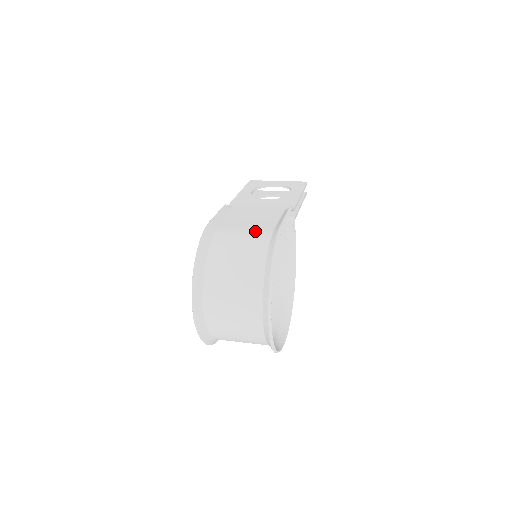
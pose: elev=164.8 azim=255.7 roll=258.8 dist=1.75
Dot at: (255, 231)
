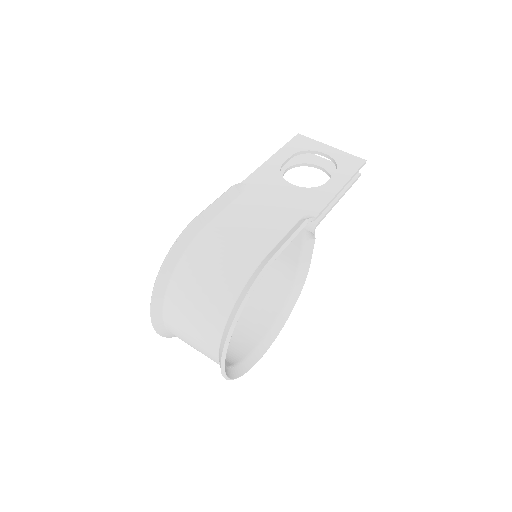
Dot at: (242, 251)
